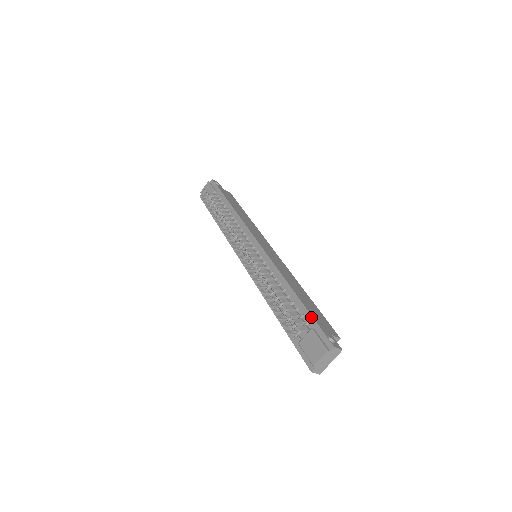
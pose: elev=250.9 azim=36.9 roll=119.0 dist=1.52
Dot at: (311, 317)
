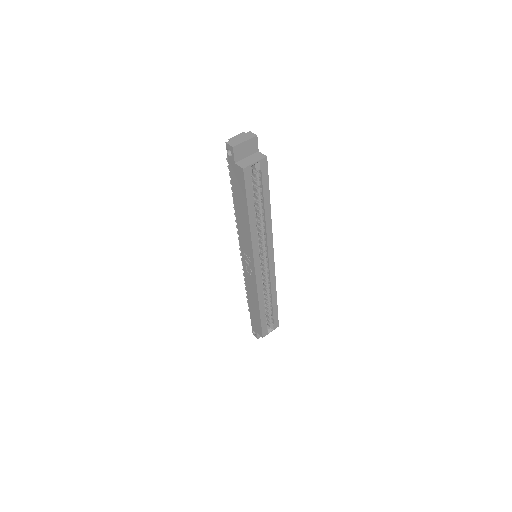
Dot at: occluded
